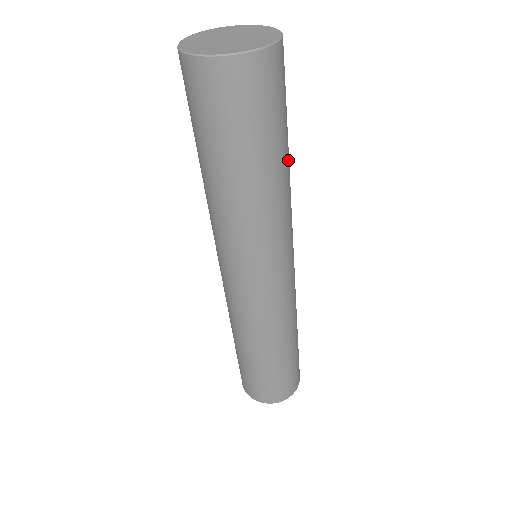
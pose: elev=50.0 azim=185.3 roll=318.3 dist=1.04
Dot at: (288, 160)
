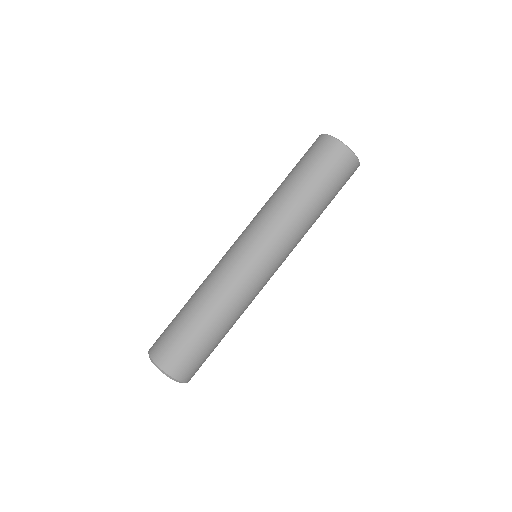
Dot at: occluded
